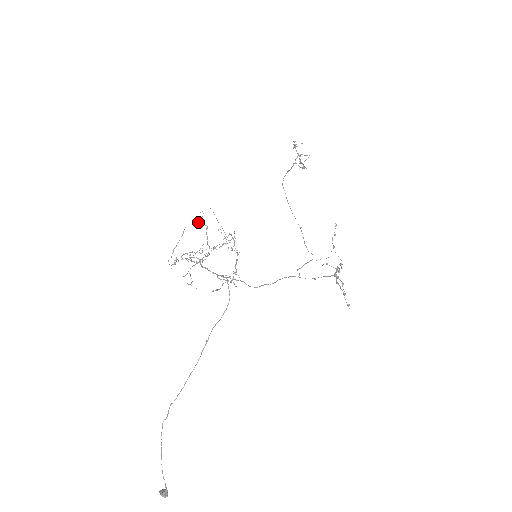
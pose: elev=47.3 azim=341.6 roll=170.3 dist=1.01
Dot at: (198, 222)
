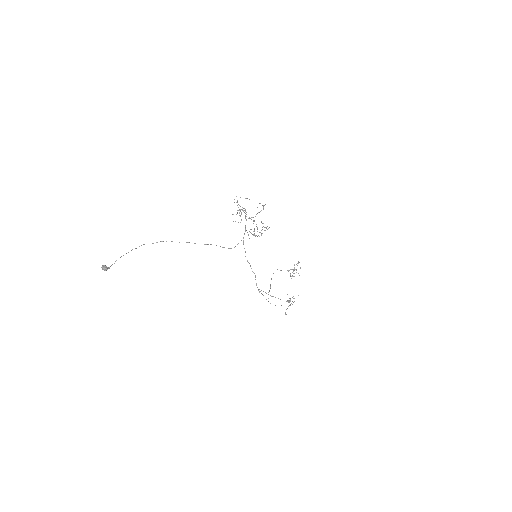
Dot at: occluded
